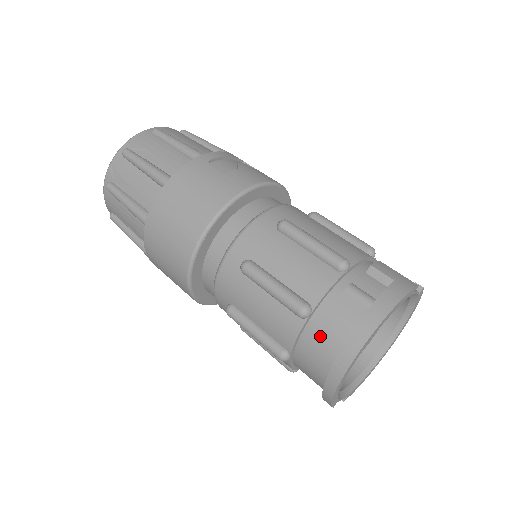
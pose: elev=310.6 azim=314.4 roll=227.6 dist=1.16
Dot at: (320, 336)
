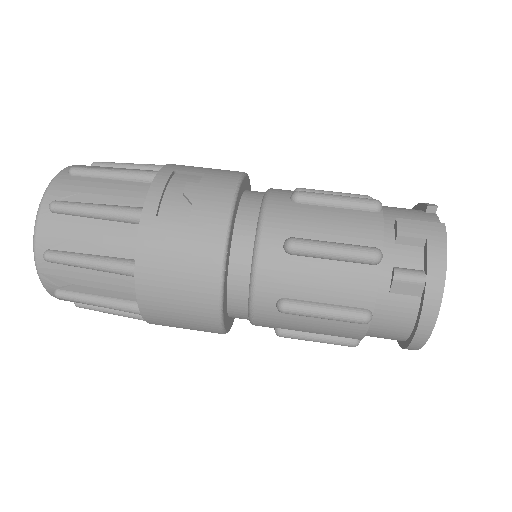
Dot at: (388, 324)
